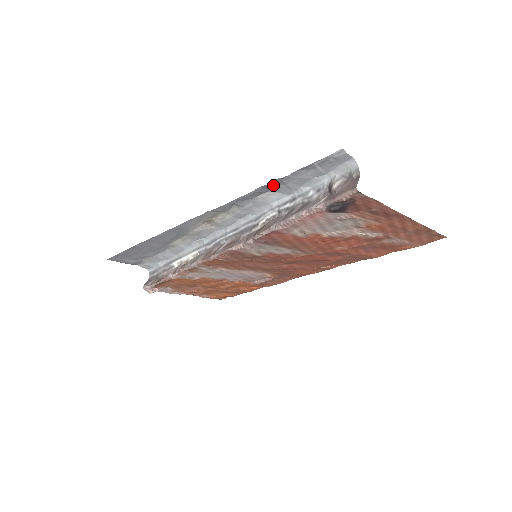
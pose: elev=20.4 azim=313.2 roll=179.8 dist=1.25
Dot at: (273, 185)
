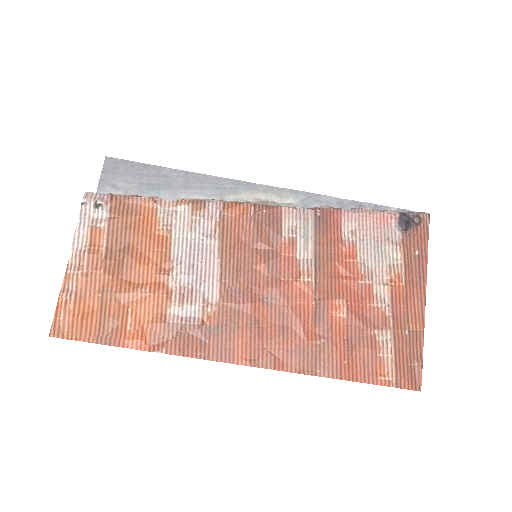
Dot at: (352, 205)
